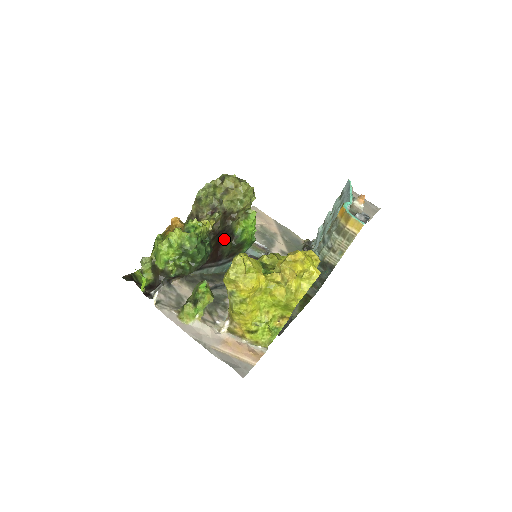
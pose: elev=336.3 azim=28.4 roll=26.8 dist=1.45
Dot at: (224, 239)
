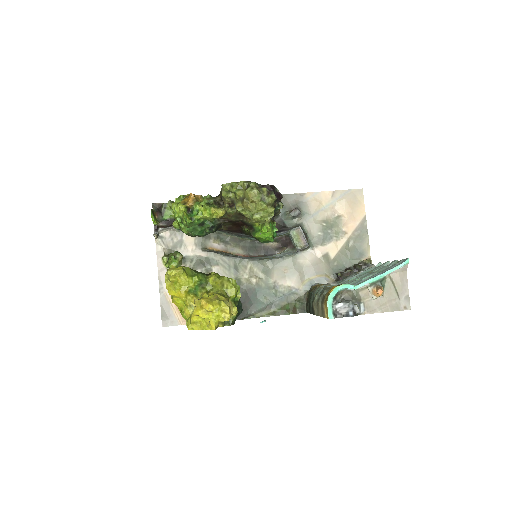
Dot at: (244, 224)
